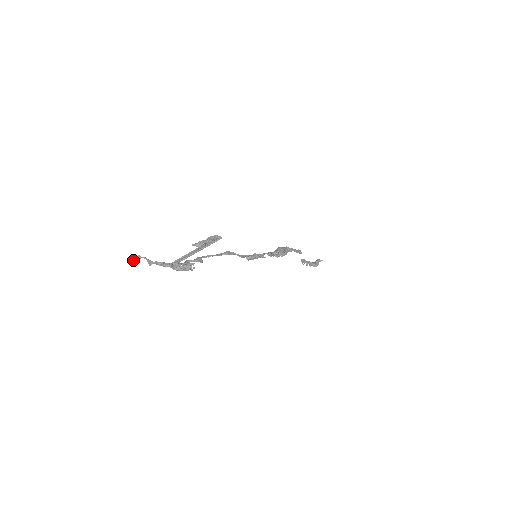
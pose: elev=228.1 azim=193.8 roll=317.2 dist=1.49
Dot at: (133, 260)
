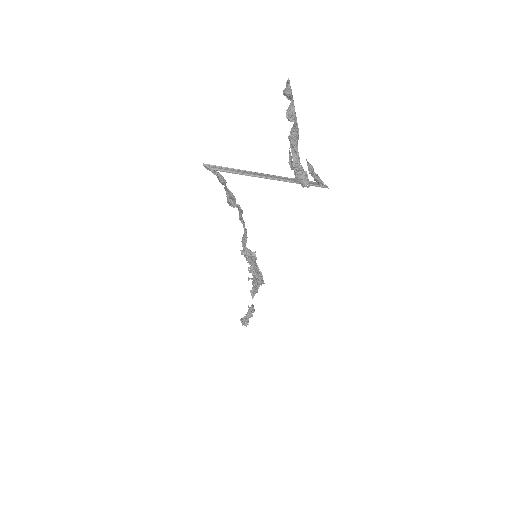
Dot at: occluded
